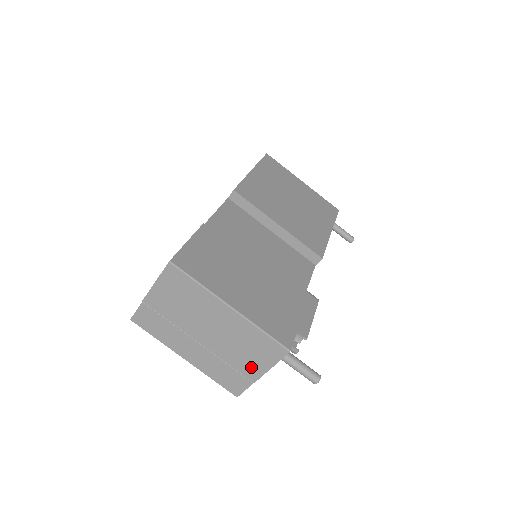
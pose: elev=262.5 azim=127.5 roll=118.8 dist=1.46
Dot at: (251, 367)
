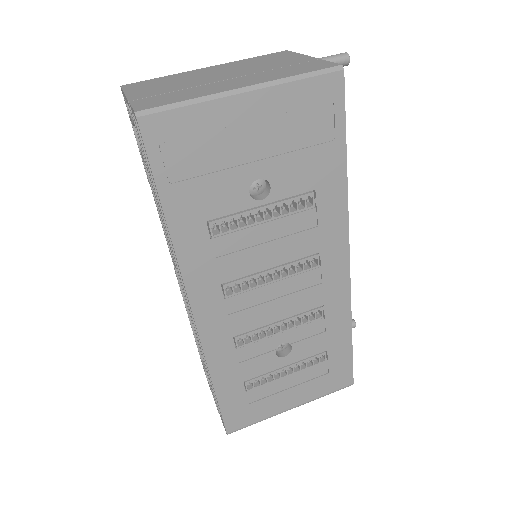
Dot at: (293, 60)
